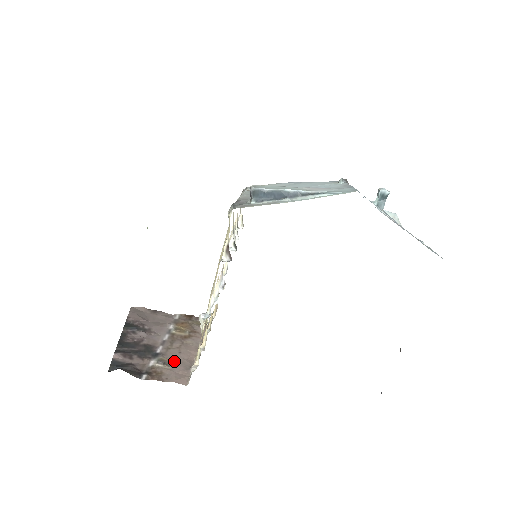
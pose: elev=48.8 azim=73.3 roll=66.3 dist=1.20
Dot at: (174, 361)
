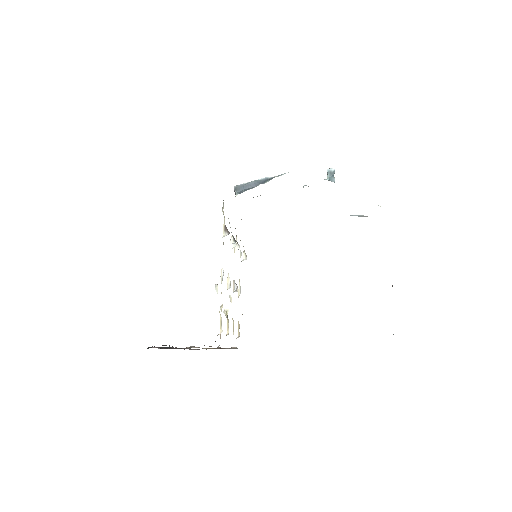
Dot at: occluded
